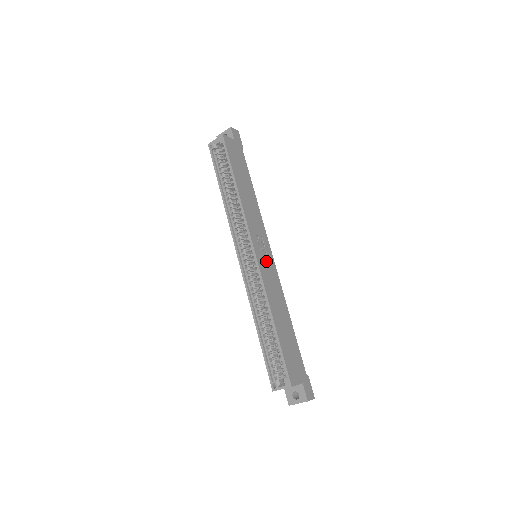
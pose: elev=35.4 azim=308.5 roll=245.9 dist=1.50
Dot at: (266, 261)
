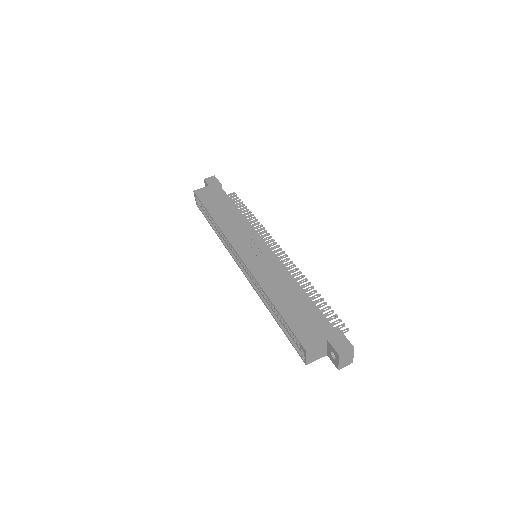
Dot at: (257, 255)
